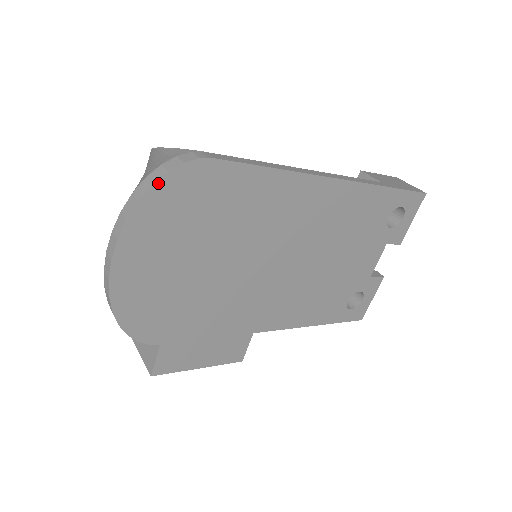
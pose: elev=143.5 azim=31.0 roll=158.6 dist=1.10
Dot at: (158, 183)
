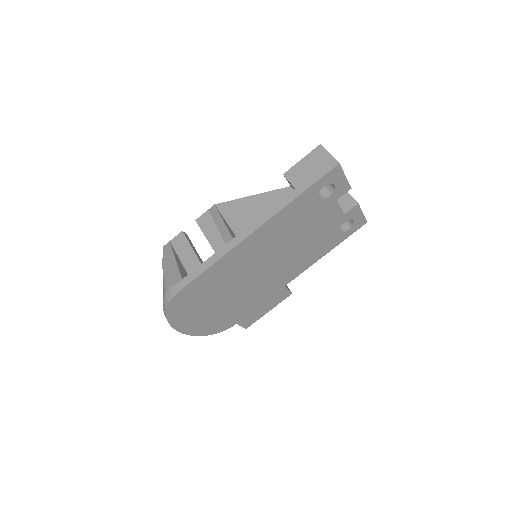
Dot at: (168, 313)
